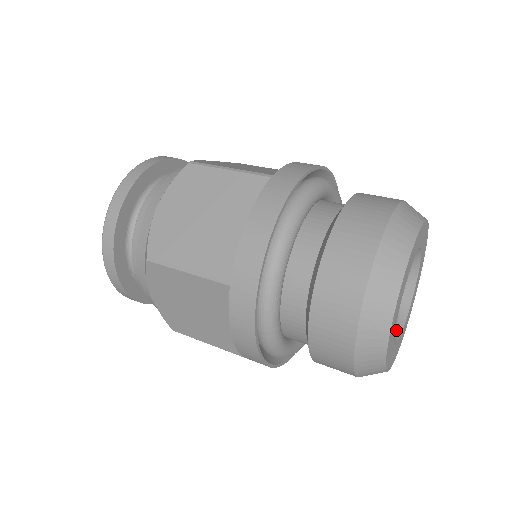
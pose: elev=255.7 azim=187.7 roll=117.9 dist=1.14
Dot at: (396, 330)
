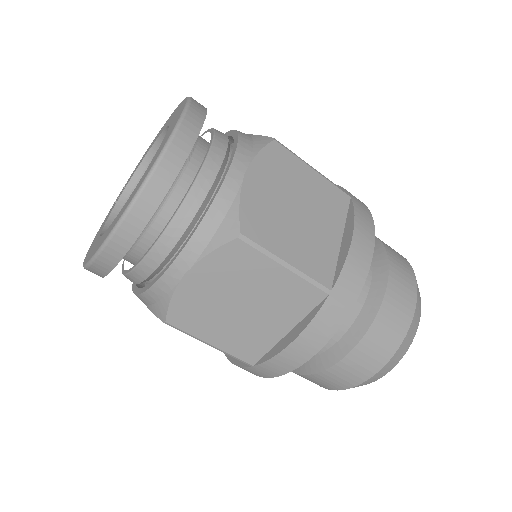
Dot at: occluded
